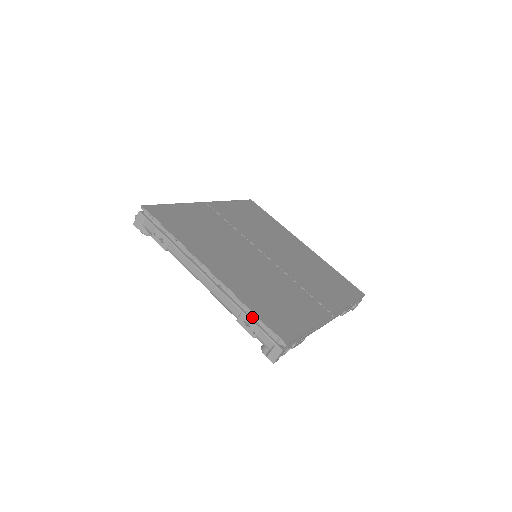
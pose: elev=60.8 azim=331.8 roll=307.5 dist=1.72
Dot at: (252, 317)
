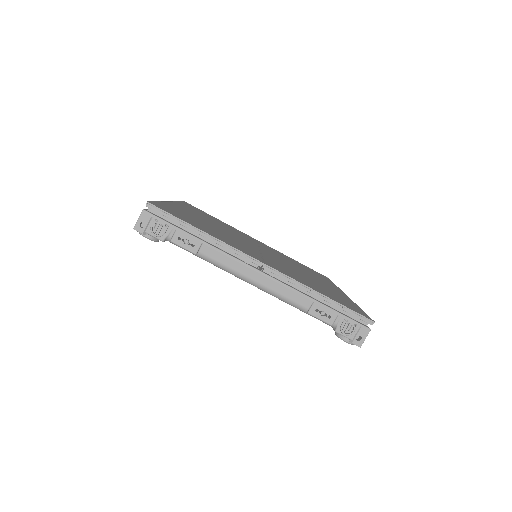
Dot at: occluded
